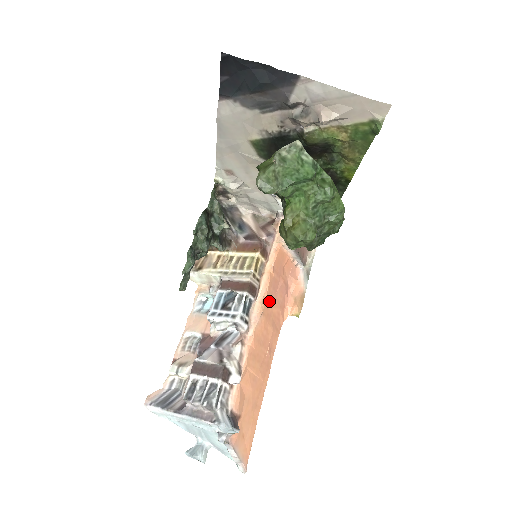
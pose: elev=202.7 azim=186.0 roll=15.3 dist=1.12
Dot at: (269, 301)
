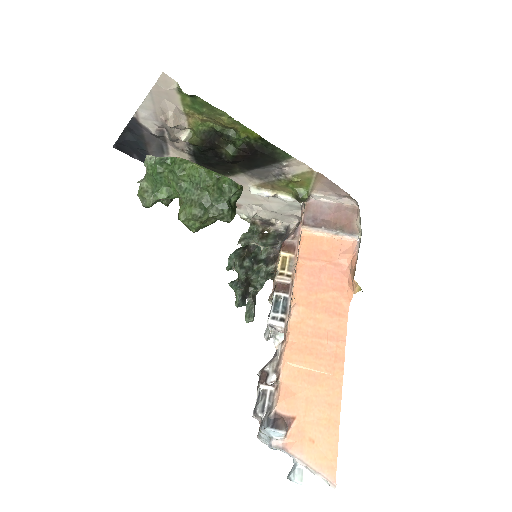
Dot at: (306, 290)
